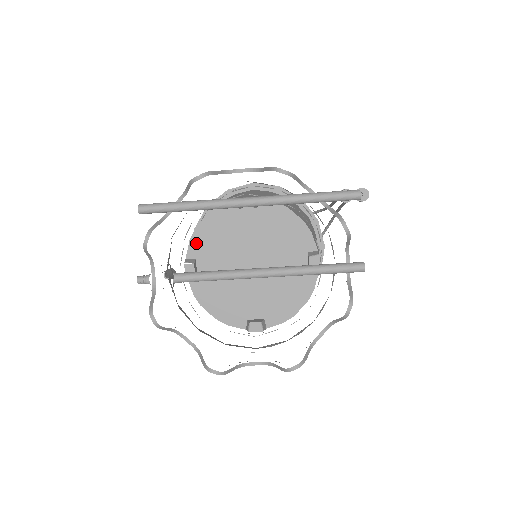
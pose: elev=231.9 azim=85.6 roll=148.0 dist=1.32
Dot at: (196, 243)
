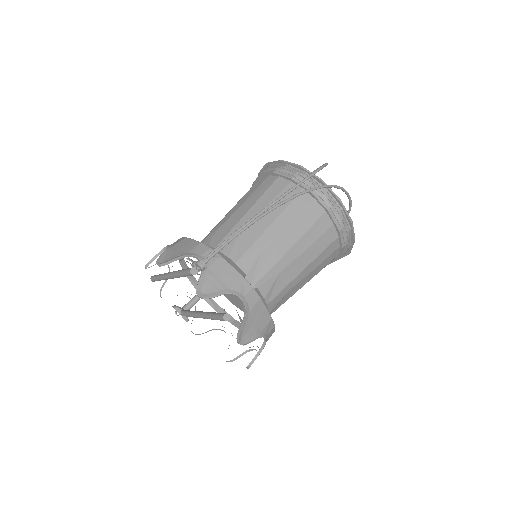
Dot at: occluded
